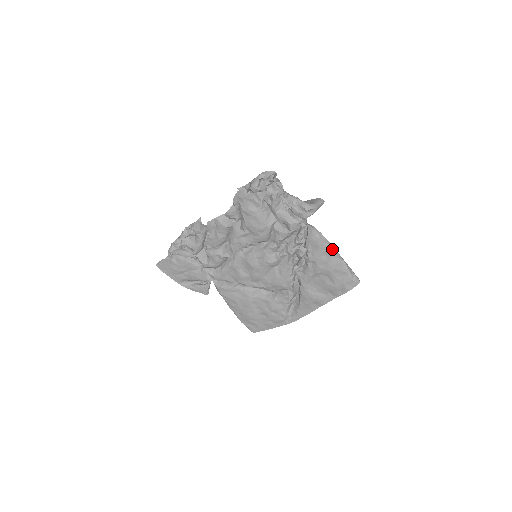
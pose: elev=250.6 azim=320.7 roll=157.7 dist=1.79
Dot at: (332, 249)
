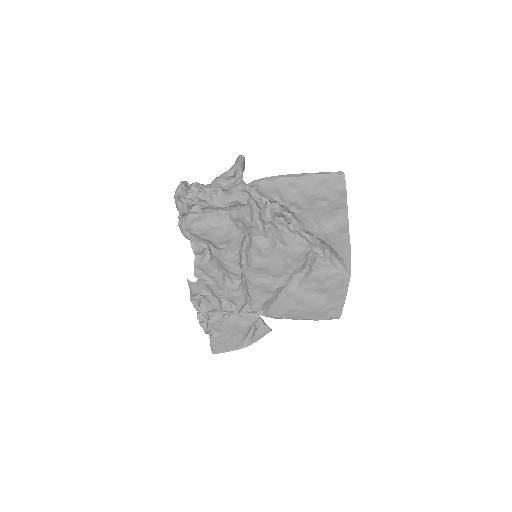
Dot at: (289, 177)
